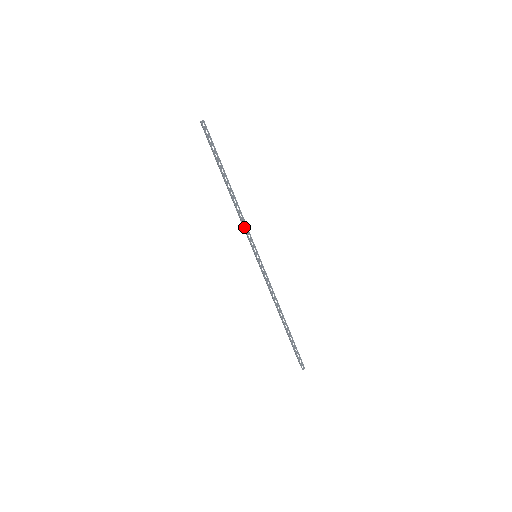
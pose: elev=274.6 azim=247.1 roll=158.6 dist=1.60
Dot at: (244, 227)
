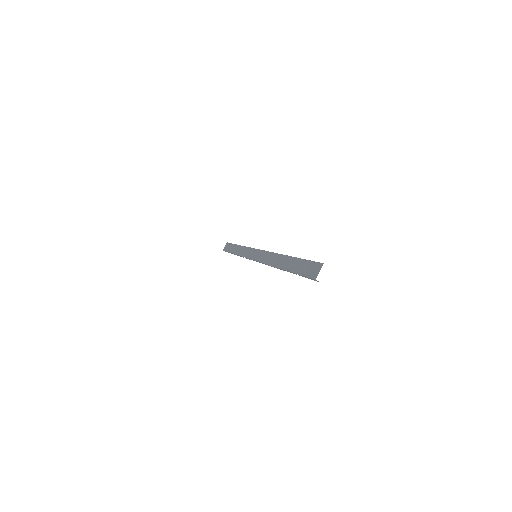
Dot at: (264, 263)
